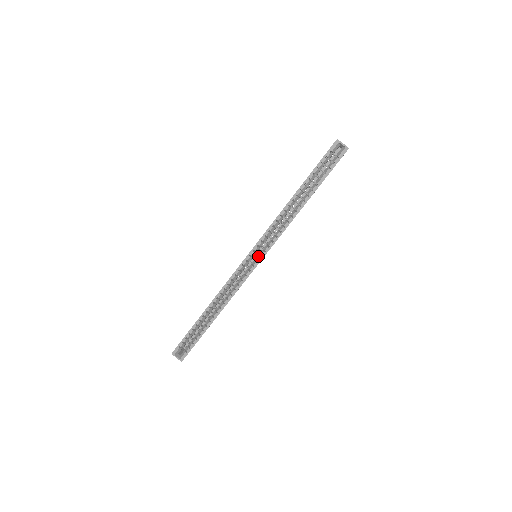
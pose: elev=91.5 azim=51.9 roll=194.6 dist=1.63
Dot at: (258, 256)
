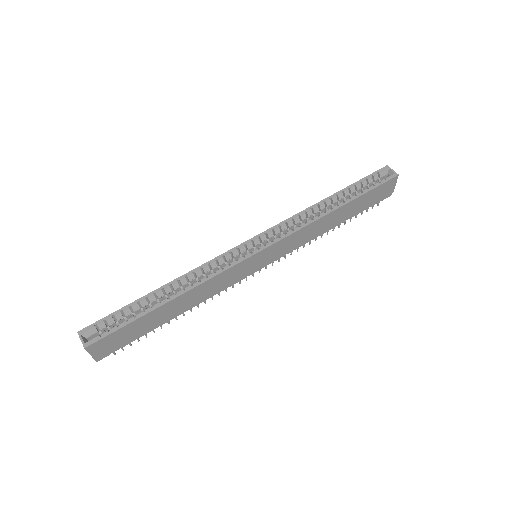
Dot at: (261, 246)
